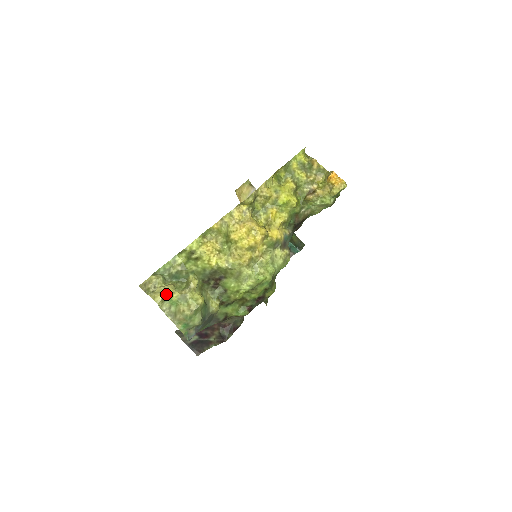
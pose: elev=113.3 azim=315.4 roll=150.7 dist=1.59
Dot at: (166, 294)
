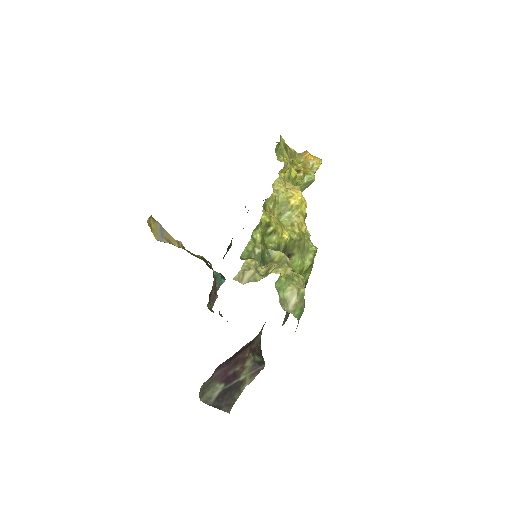
Dot at: occluded
